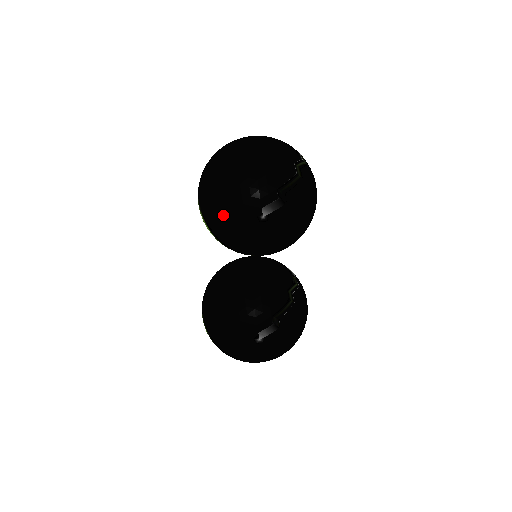
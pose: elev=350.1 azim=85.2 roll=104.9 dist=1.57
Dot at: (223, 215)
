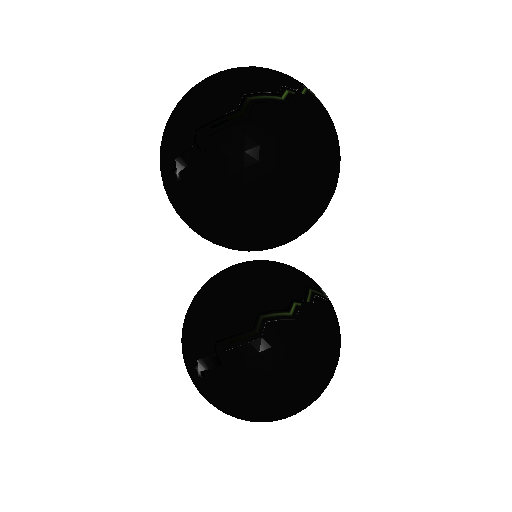
Dot at: occluded
